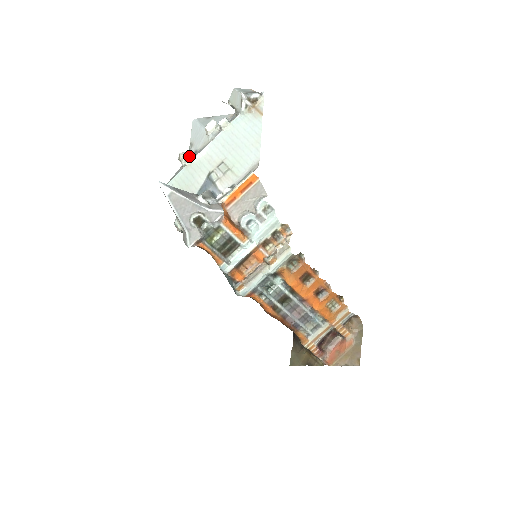
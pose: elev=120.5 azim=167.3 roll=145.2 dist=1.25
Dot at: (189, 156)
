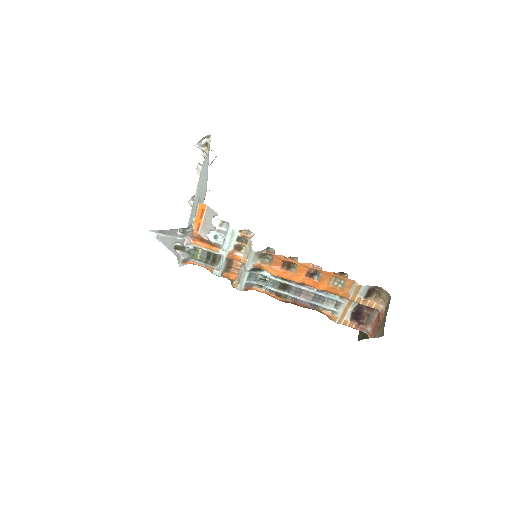
Dot at: occluded
